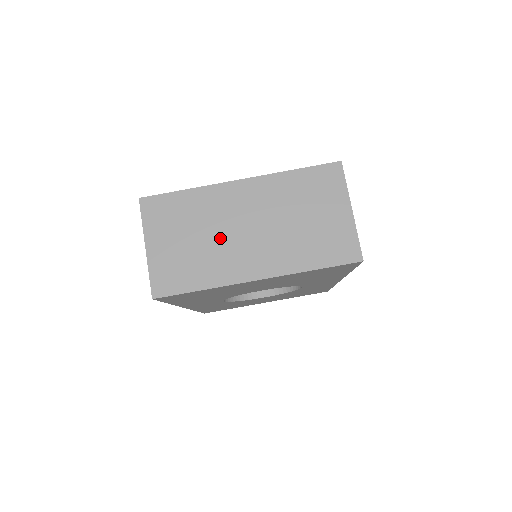
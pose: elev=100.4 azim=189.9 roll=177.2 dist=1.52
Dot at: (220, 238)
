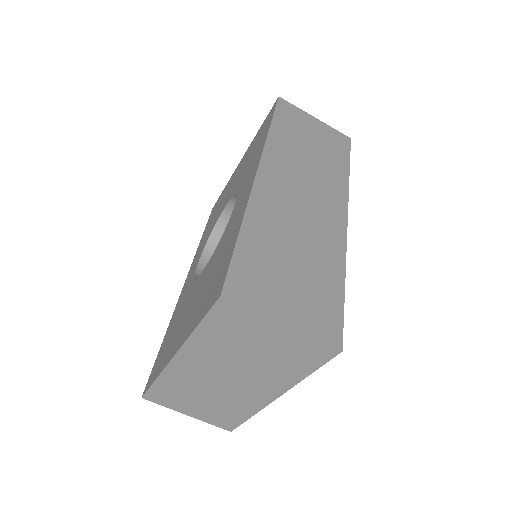
Dot at: (218, 392)
